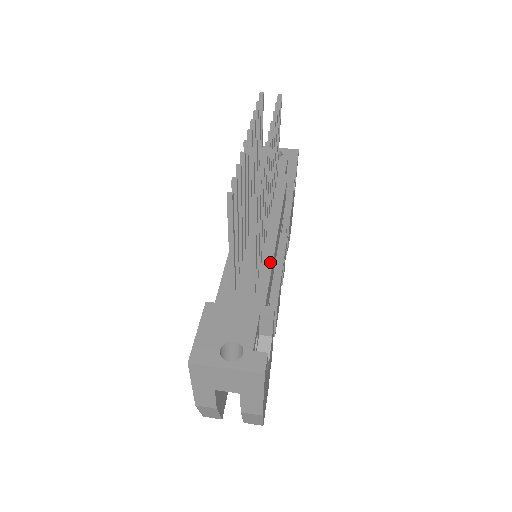
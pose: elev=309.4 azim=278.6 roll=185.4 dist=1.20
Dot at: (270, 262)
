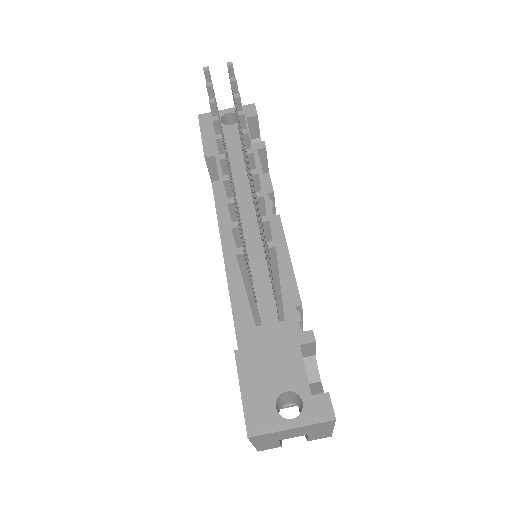
Dot at: (284, 272)
